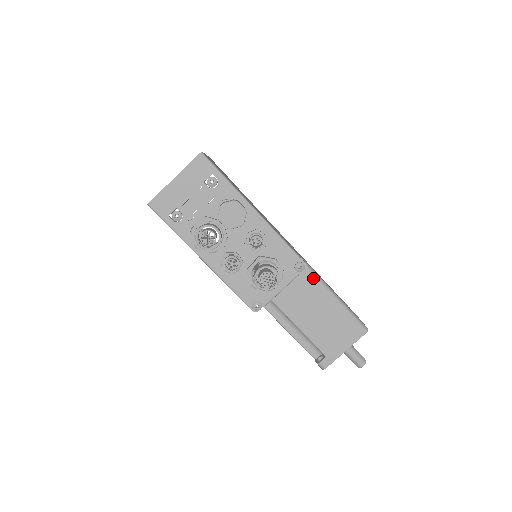
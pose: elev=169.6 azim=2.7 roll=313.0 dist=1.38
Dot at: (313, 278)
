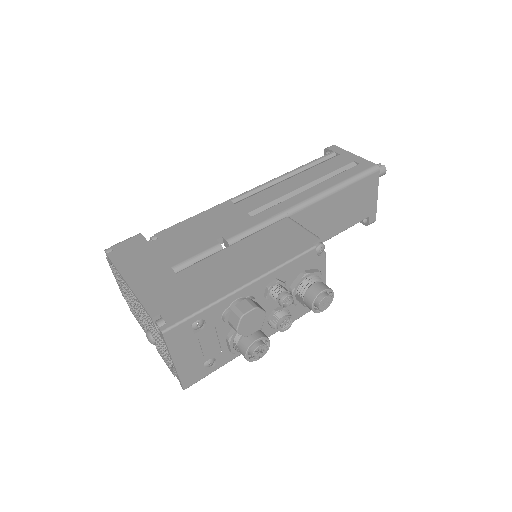
Dot at: (310, 207)
